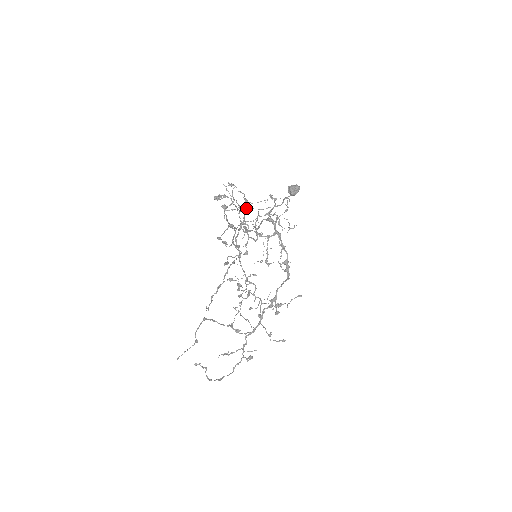
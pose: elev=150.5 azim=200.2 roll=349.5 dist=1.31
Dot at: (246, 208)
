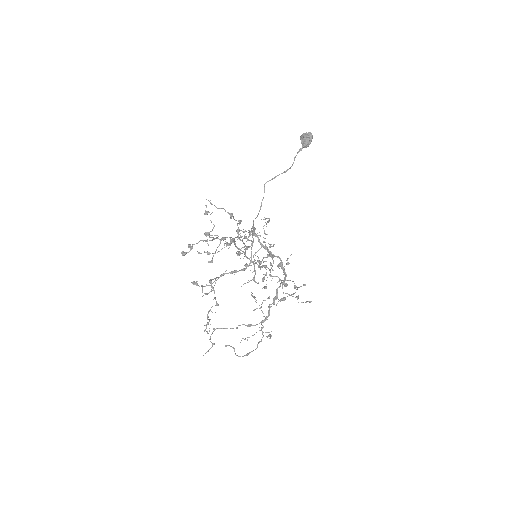
Dot at: (197, 284)
